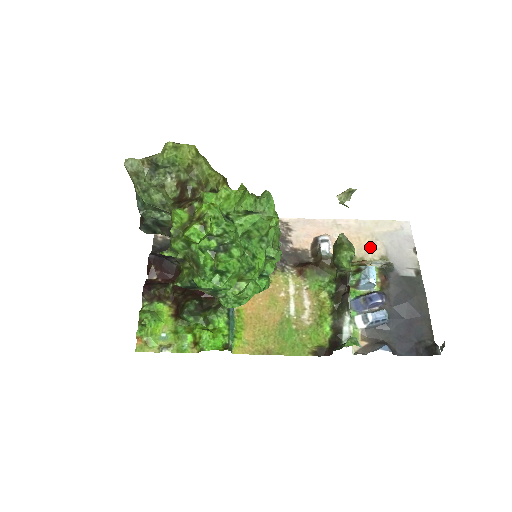
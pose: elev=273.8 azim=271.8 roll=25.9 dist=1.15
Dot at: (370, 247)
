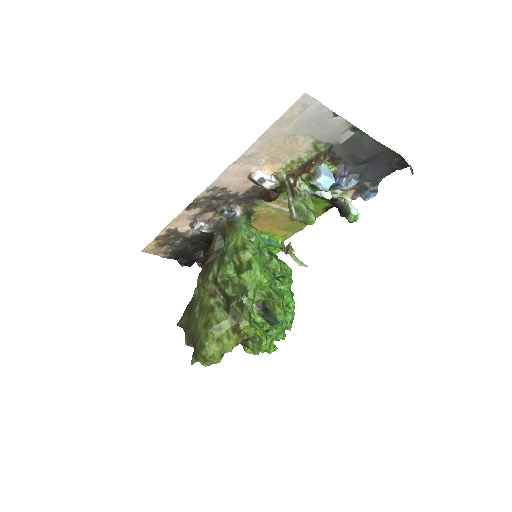
Dot at: (296, 146)
